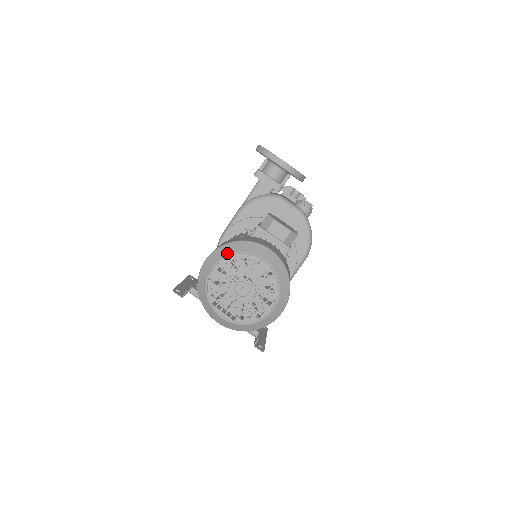
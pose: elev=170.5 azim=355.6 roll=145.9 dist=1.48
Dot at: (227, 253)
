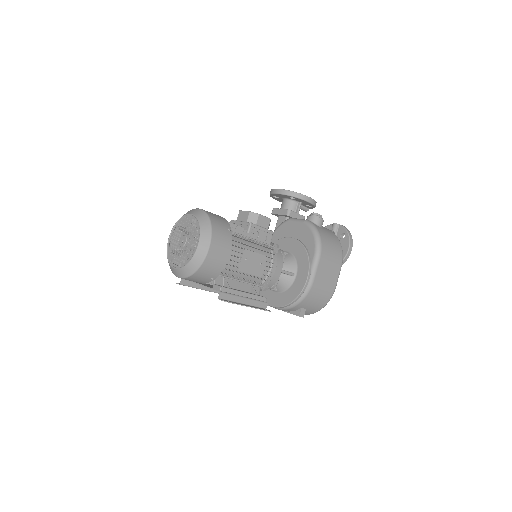
Dot at: (175, 223)
